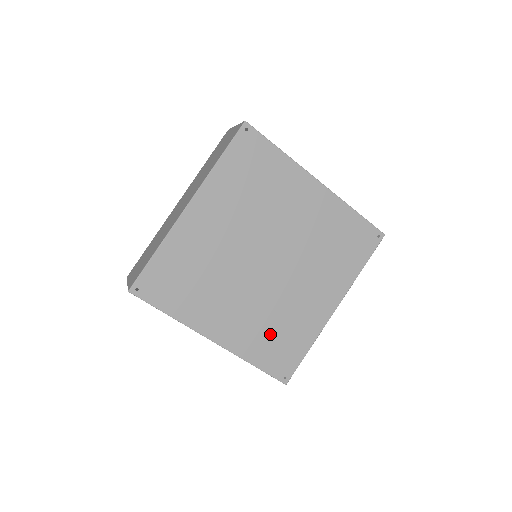
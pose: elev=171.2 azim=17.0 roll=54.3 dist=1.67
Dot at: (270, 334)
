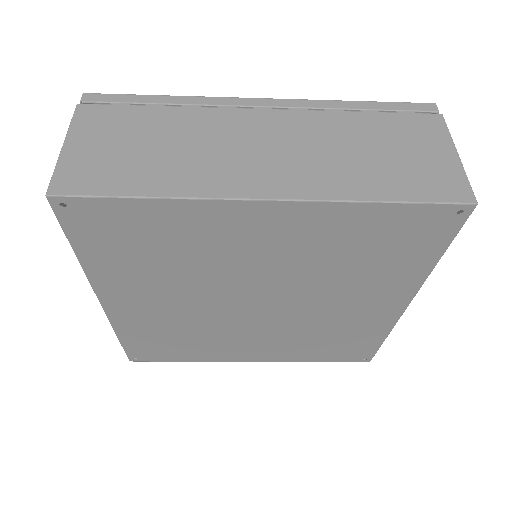
Dot at: (317, 344)
